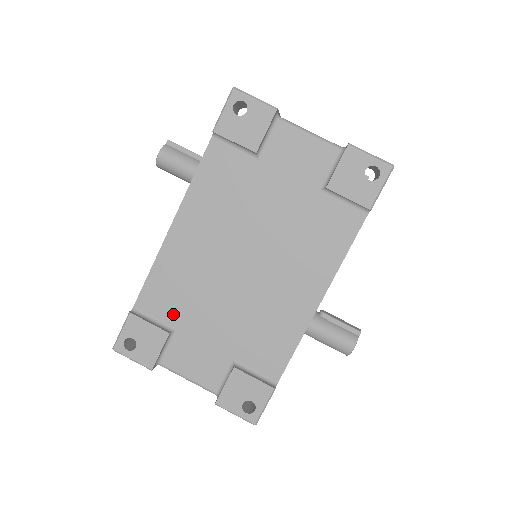
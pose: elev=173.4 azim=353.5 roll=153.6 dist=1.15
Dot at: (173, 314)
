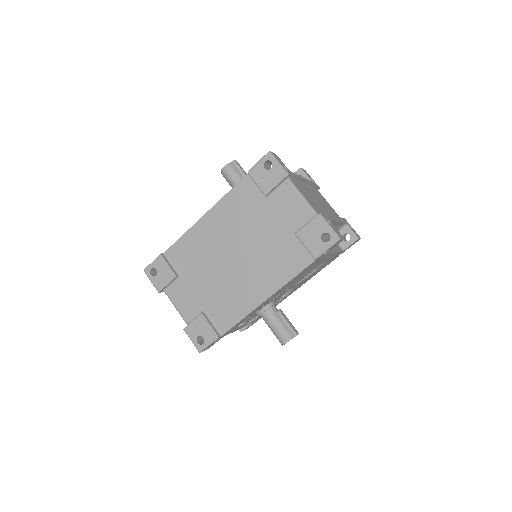
Dot at: (184, 266)
